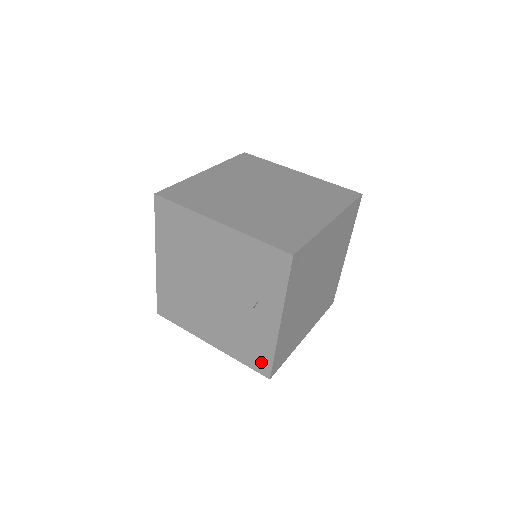
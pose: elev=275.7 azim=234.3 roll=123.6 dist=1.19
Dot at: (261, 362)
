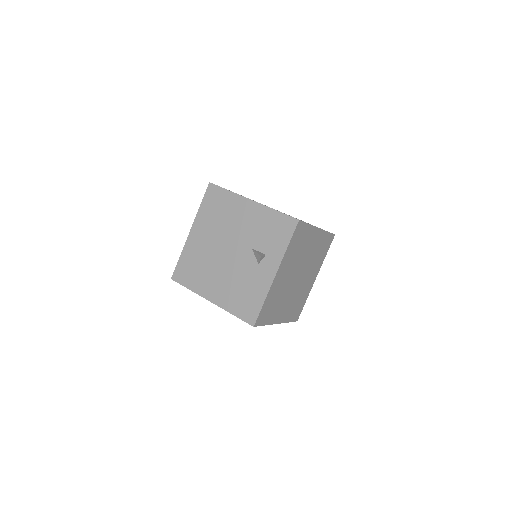
Dot at: (251, 311)
